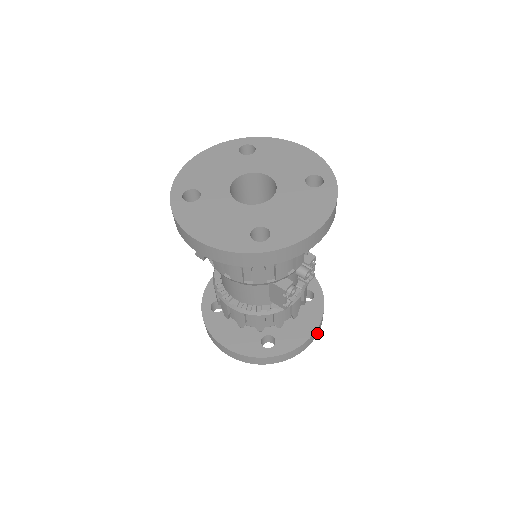
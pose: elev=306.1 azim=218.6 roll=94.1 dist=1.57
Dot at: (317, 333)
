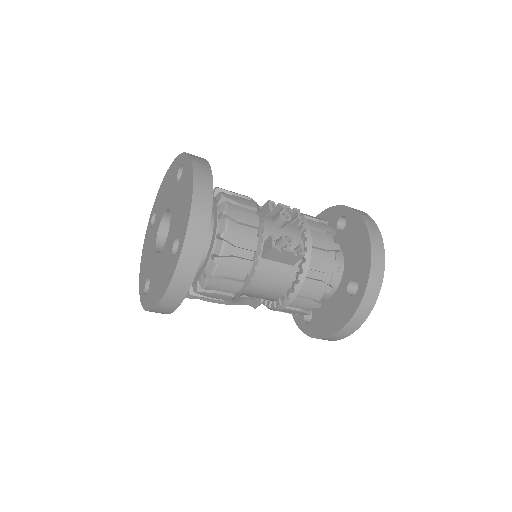
Dot at: (378, 233)
